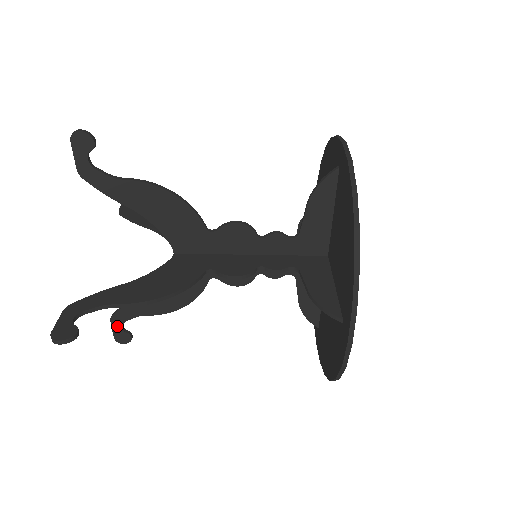
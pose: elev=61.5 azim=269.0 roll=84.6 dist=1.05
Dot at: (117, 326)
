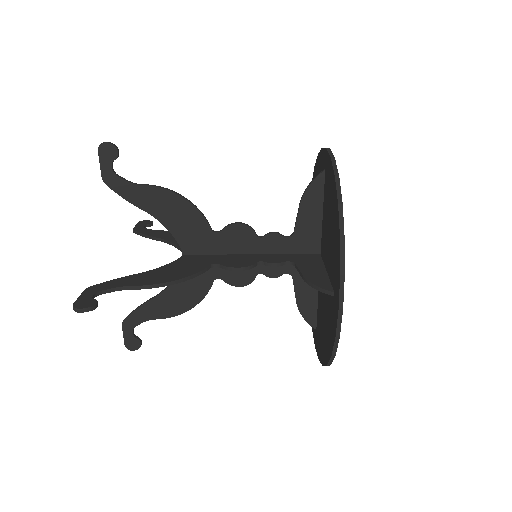
Dot at: (128, 331)
